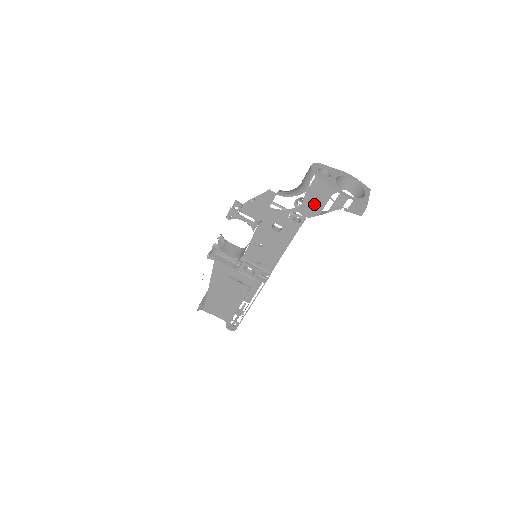
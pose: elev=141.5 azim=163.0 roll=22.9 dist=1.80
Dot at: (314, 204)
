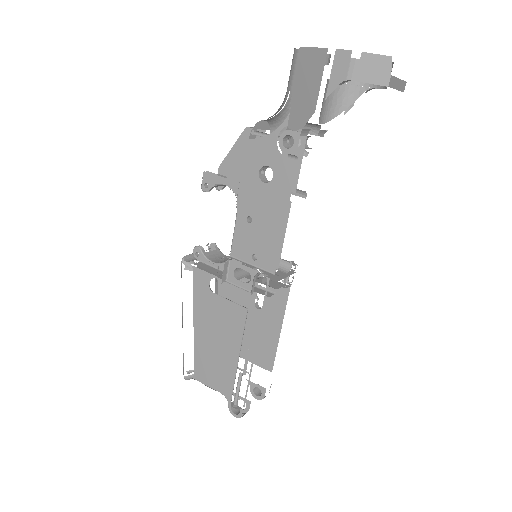
Dot at: (305, 97)
